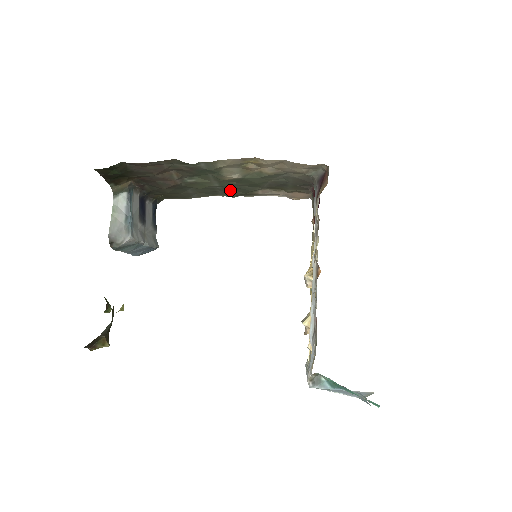
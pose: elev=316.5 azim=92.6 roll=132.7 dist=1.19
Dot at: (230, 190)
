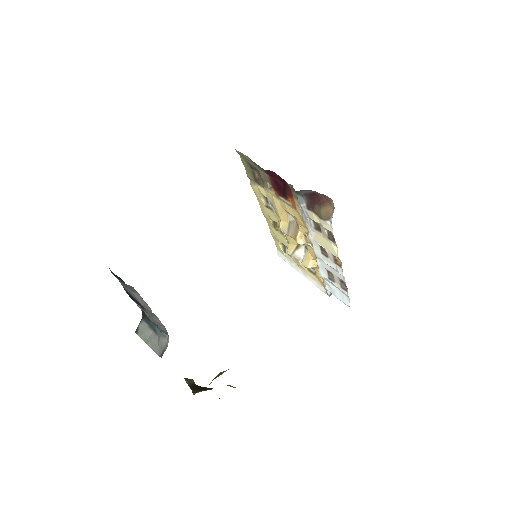
Dot at: occluded
